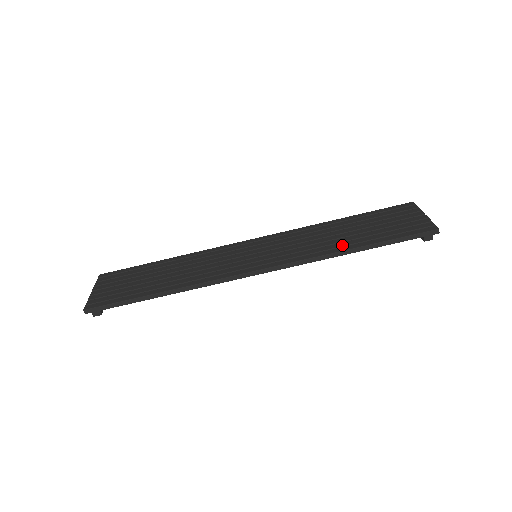
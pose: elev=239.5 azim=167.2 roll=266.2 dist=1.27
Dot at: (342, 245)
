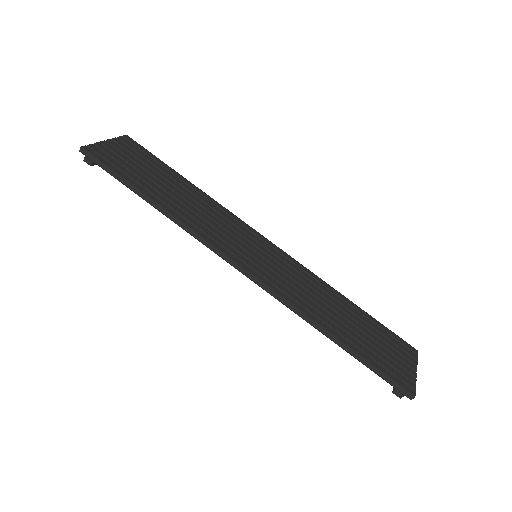
Dot at: (329, 323)
